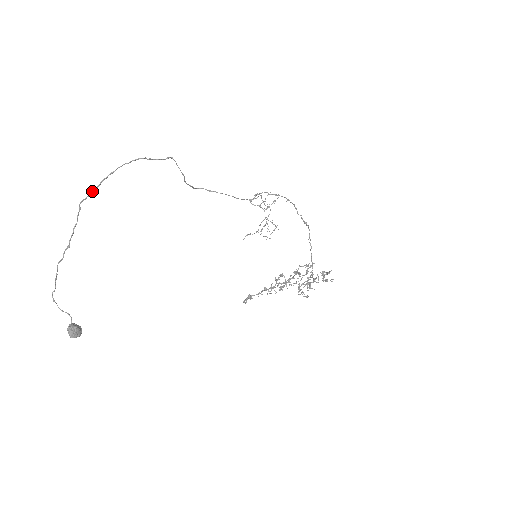
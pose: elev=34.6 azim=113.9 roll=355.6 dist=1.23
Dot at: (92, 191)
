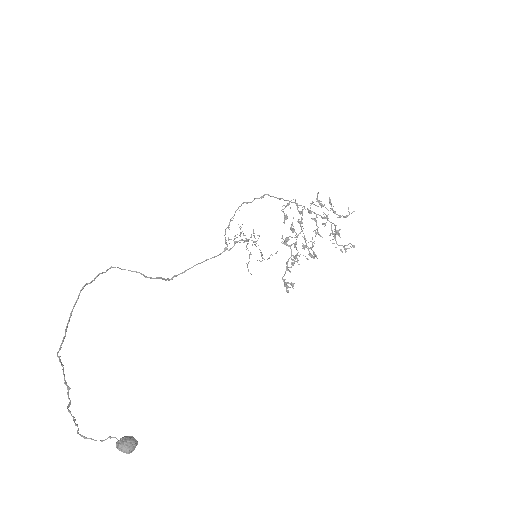
Dot at: (62, 340)
